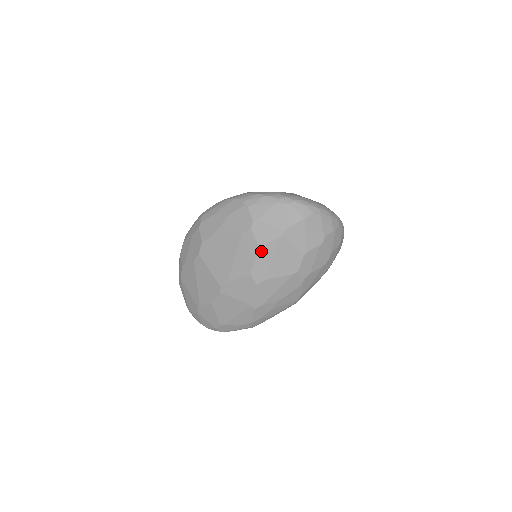
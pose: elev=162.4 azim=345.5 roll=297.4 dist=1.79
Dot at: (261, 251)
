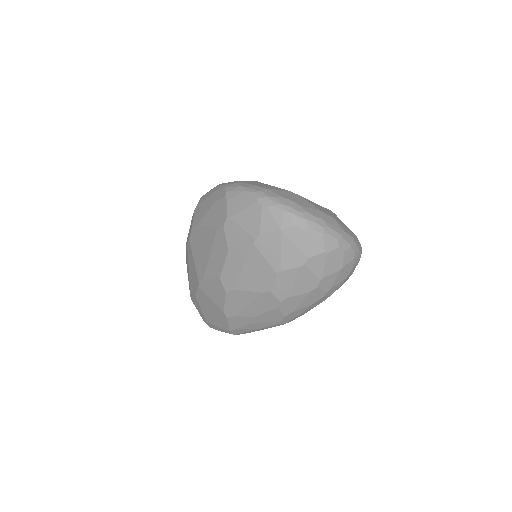
Dot at: (230, 256)
